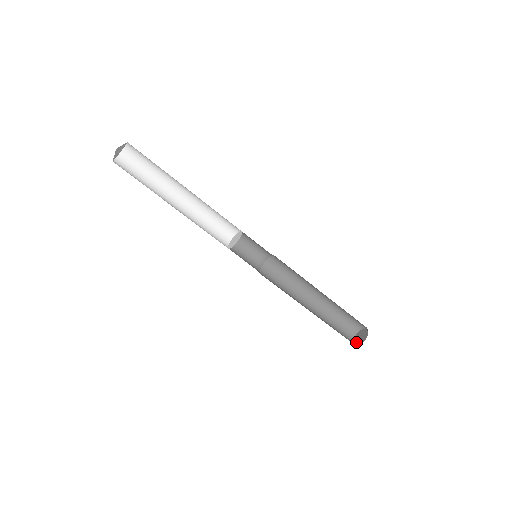
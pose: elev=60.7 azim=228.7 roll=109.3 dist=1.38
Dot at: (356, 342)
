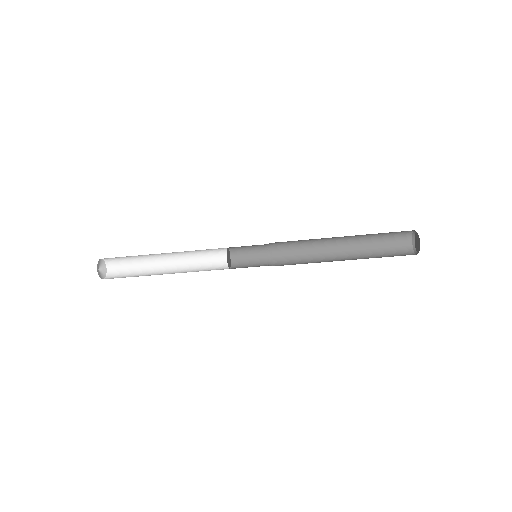
Dot at: (416, 250)
